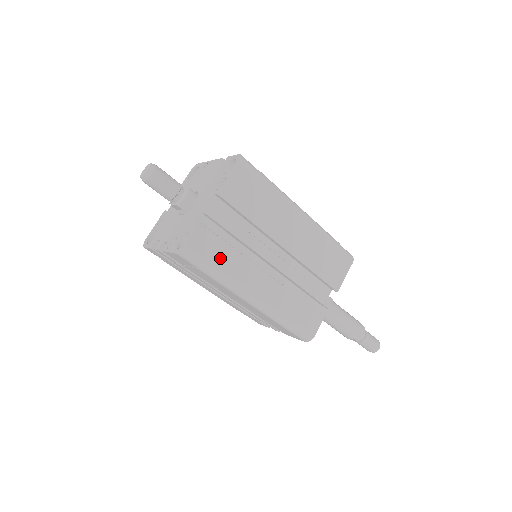
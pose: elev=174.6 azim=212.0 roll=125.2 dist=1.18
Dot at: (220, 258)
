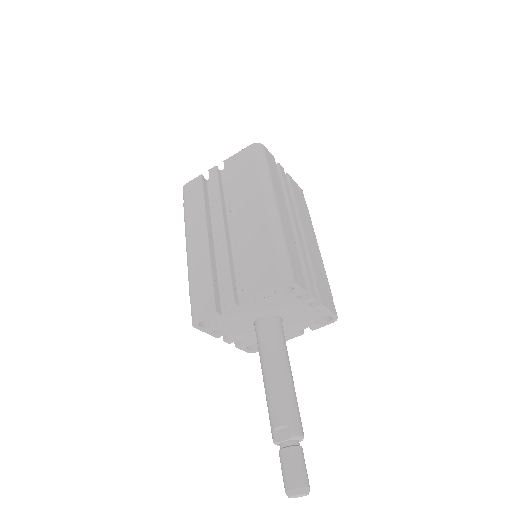
Dot at: (273, 171)
